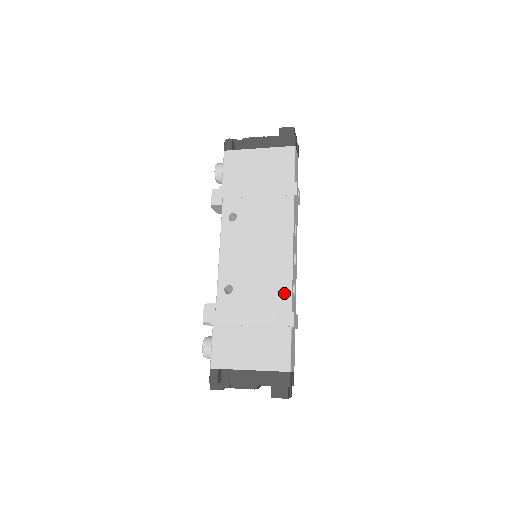
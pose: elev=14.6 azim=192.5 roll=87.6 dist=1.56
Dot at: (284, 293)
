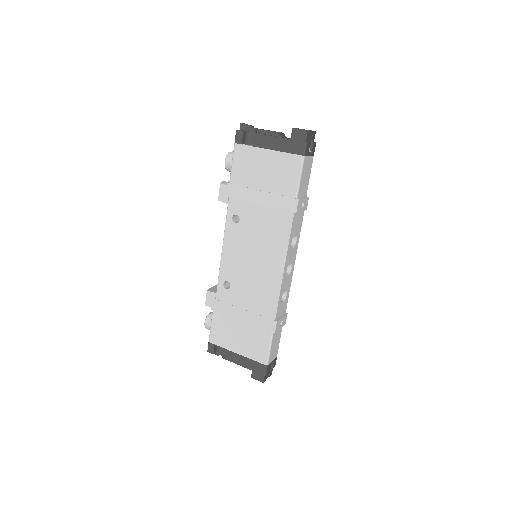
Dot at: (271, 303)
